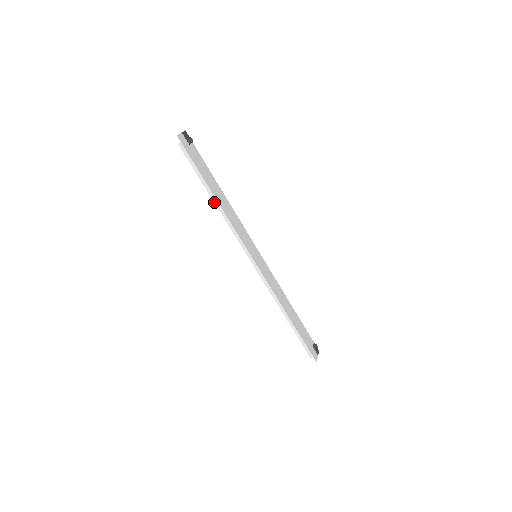
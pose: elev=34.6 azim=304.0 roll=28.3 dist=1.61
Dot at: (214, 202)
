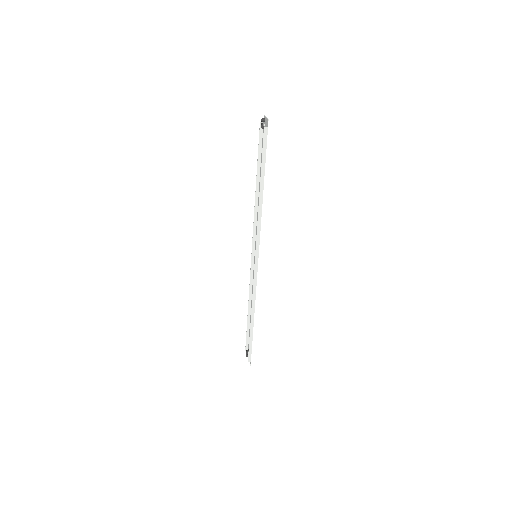
Dot at: (259, 194)
